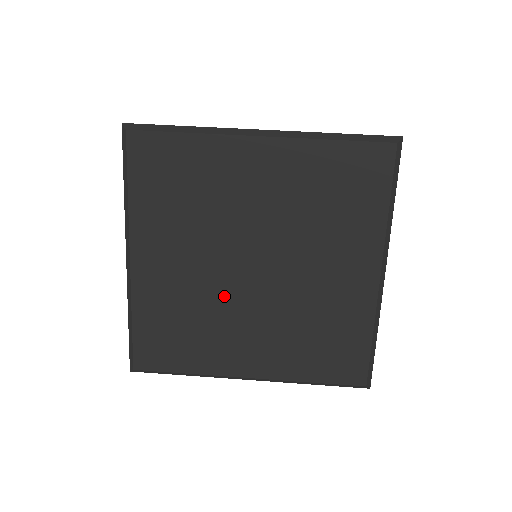
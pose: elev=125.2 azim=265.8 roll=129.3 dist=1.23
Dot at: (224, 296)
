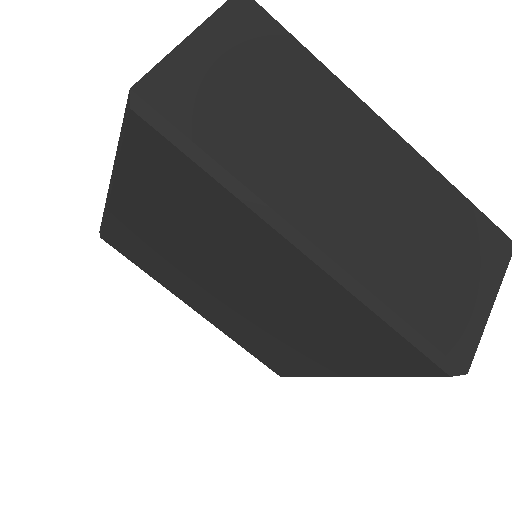
Dot at: (195, 277)
